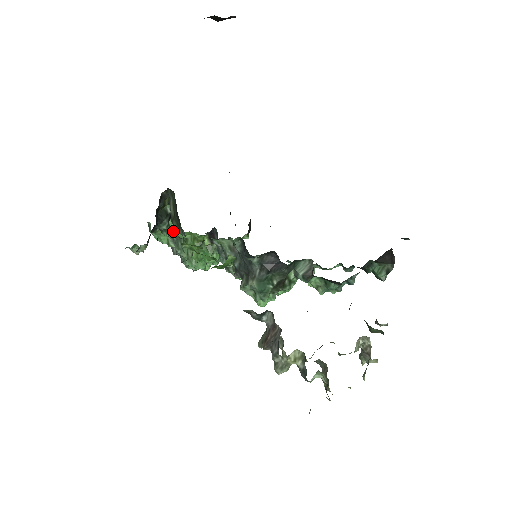
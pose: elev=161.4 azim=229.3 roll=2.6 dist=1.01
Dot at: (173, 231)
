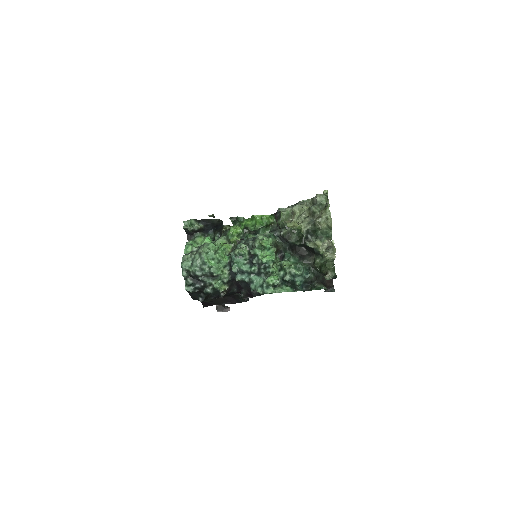
Dot at: (211, 241)
